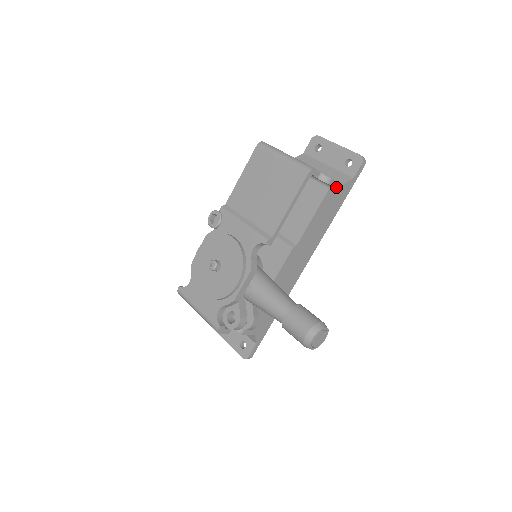
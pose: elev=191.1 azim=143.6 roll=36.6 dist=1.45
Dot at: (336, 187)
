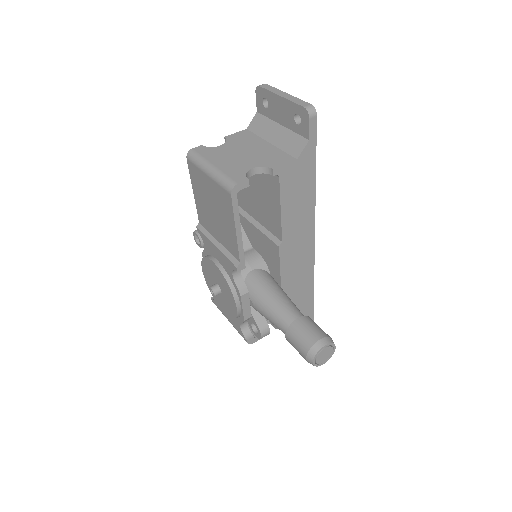
Dot at: (289, 167)
